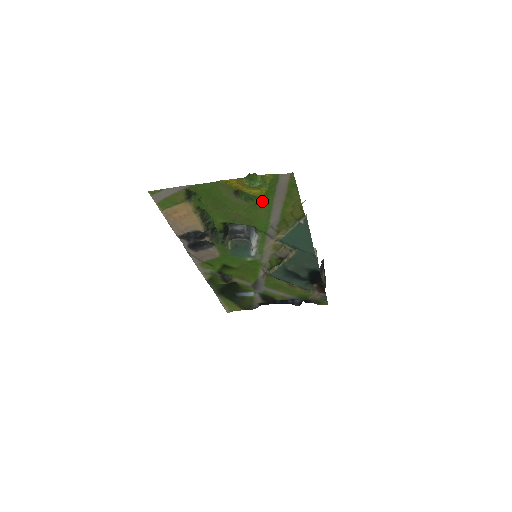
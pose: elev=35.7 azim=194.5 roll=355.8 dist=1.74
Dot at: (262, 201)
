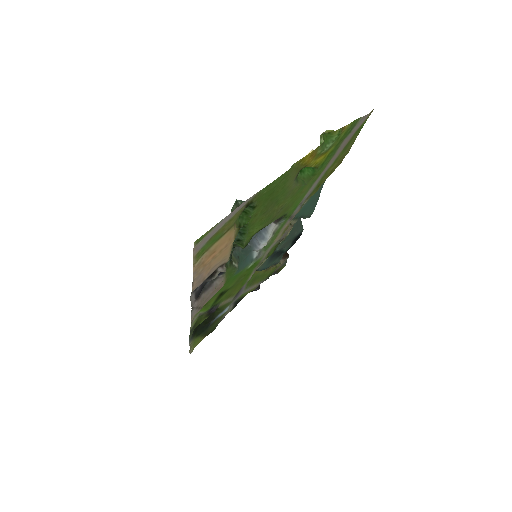
Dot at: (309, 171)
